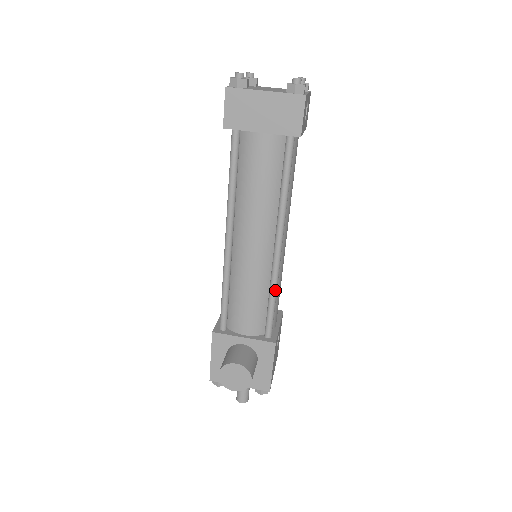
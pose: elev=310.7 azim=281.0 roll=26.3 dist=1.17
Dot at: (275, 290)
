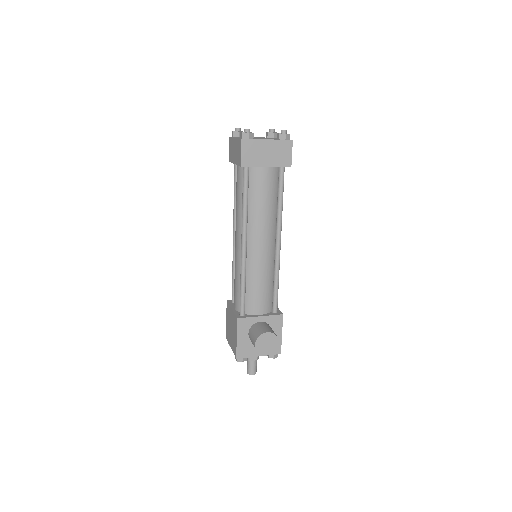
Dot at: (278, 275)
